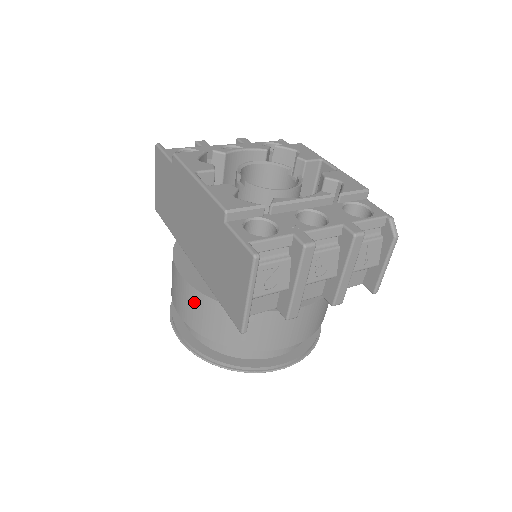
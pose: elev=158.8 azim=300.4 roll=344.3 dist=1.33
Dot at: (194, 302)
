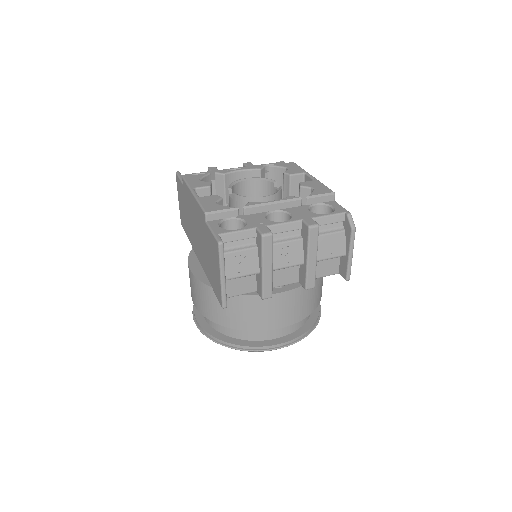
Dot at: (200, 291)
